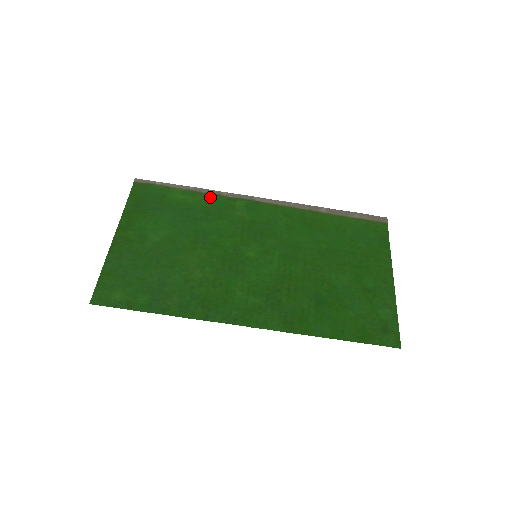
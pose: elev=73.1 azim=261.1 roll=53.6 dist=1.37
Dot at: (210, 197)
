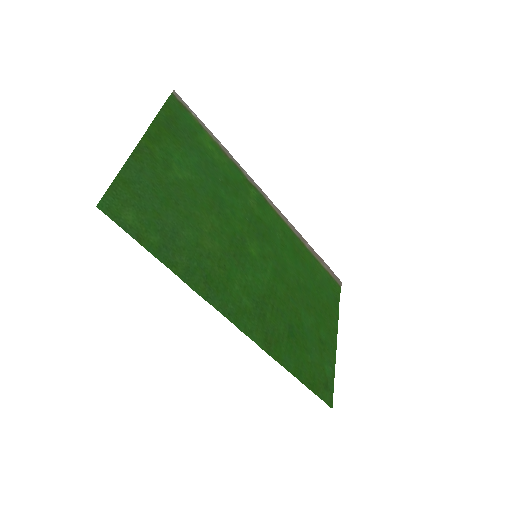
Dot at: (233, 166)
